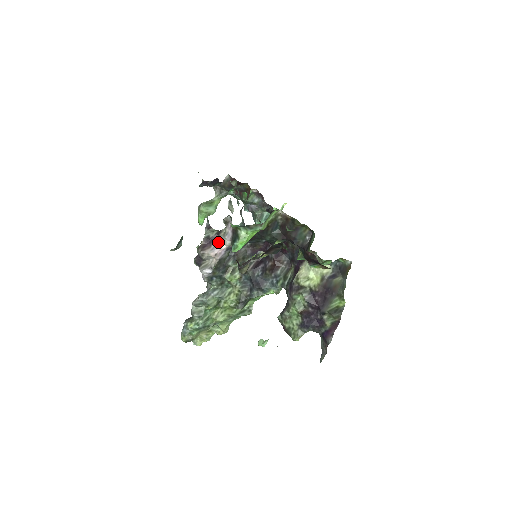
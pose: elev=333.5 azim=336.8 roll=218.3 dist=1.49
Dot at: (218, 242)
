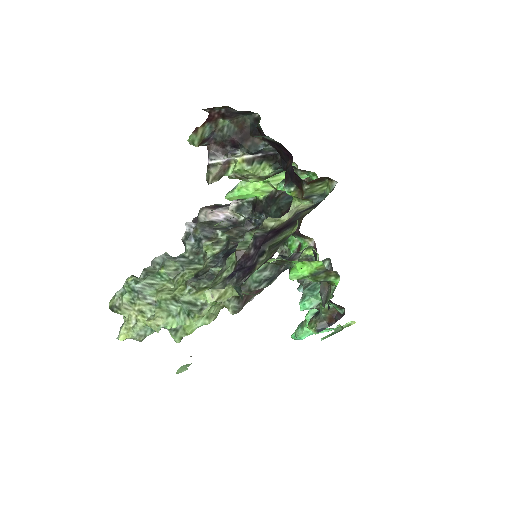
Dot at: (225, 207)
